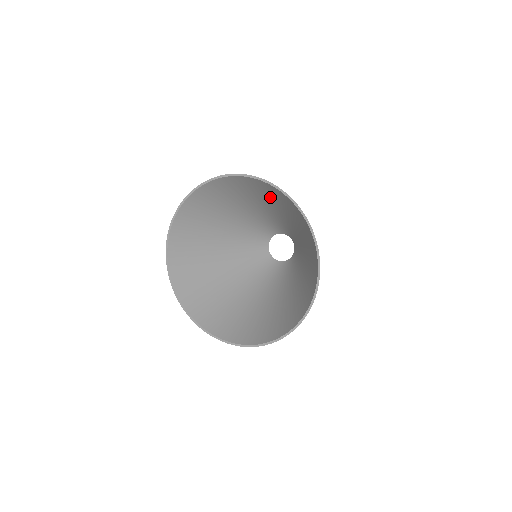
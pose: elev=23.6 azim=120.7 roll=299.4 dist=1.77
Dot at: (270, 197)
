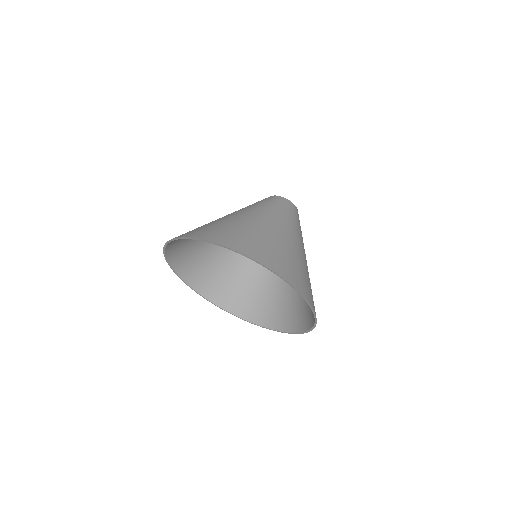
Dot at: (253, 238)
